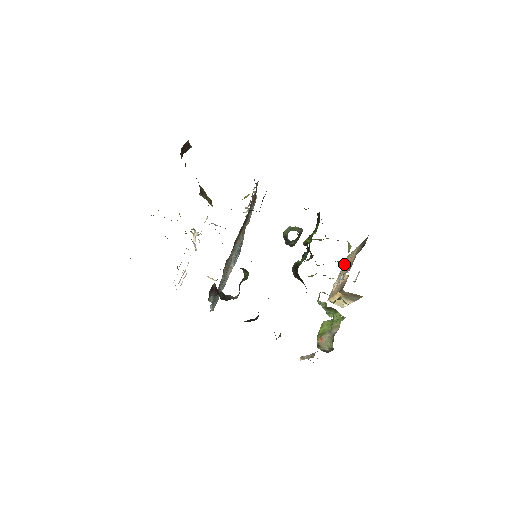
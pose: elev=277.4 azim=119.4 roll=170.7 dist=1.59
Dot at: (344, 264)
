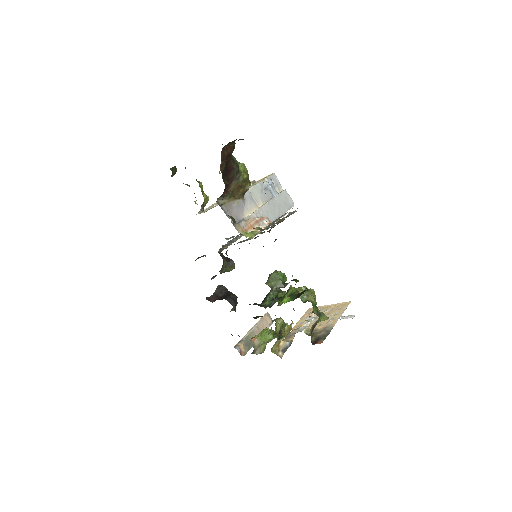
Dot at: (339, 305)
